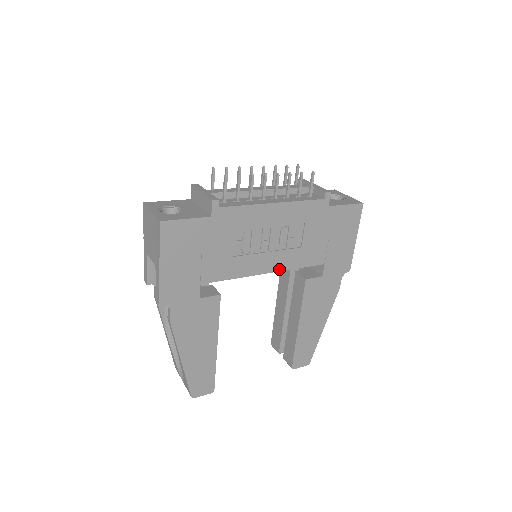
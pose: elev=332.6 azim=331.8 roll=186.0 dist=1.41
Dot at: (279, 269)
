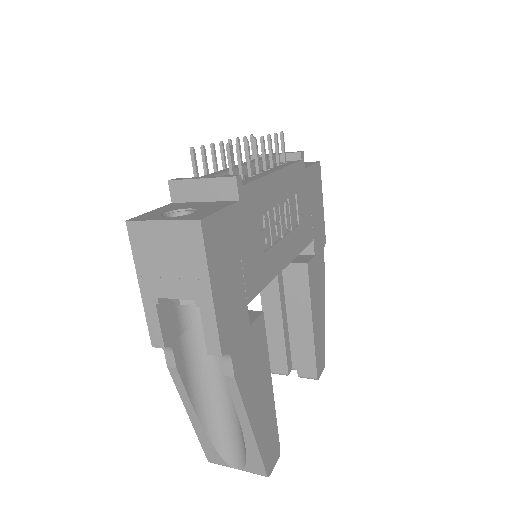
Dot at: (292, 258)
